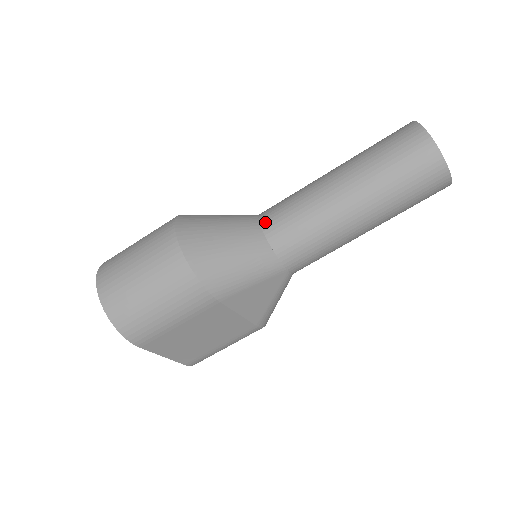
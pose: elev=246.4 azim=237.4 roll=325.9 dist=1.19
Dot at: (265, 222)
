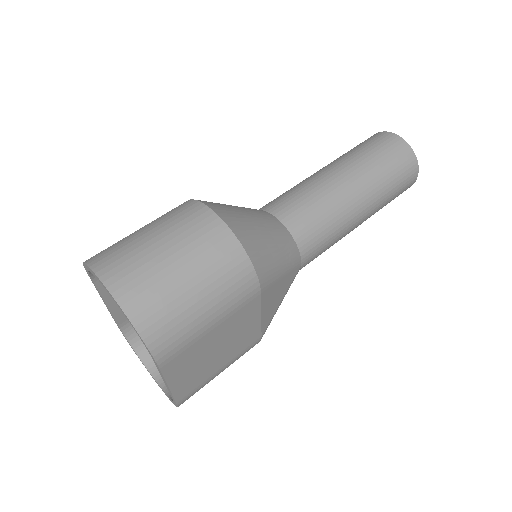
Dot at: (278, 212)
